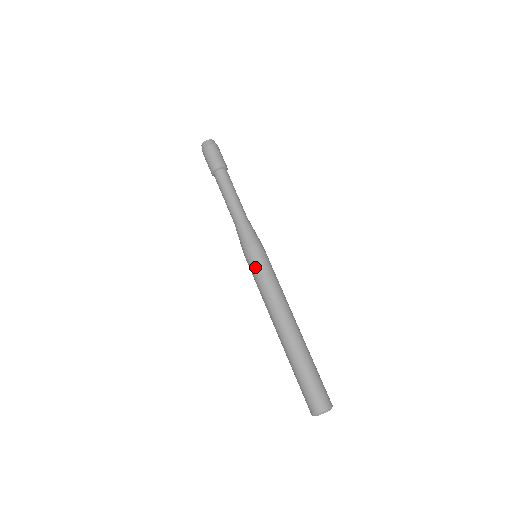
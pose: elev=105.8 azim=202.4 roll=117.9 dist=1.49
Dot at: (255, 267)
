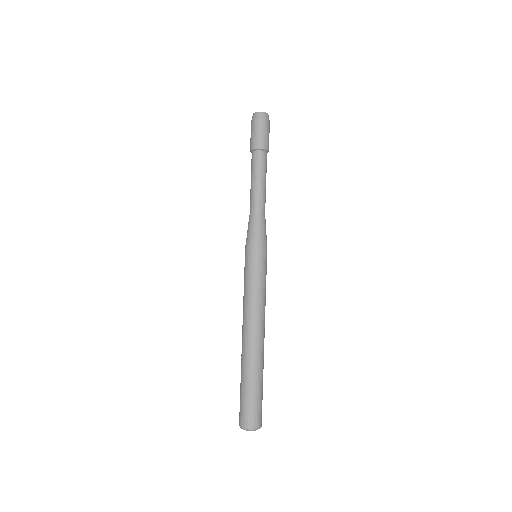
Dot at: (248, 269)
